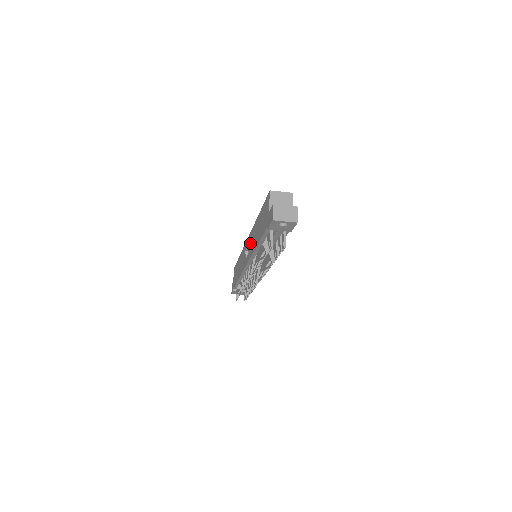
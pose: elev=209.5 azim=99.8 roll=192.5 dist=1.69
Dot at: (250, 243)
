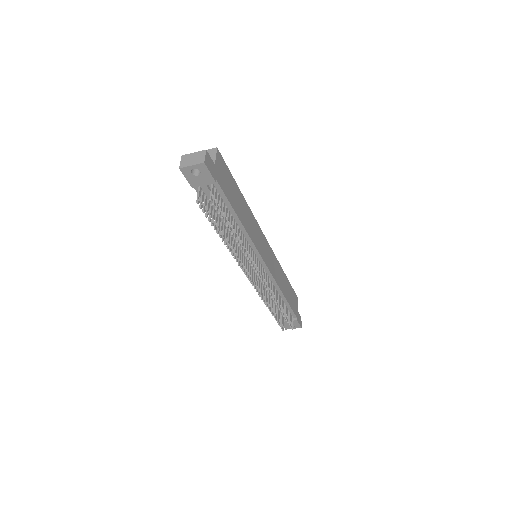
Dot at: occluded
